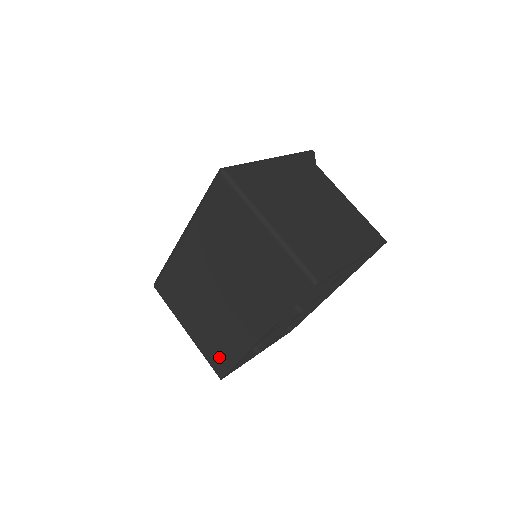
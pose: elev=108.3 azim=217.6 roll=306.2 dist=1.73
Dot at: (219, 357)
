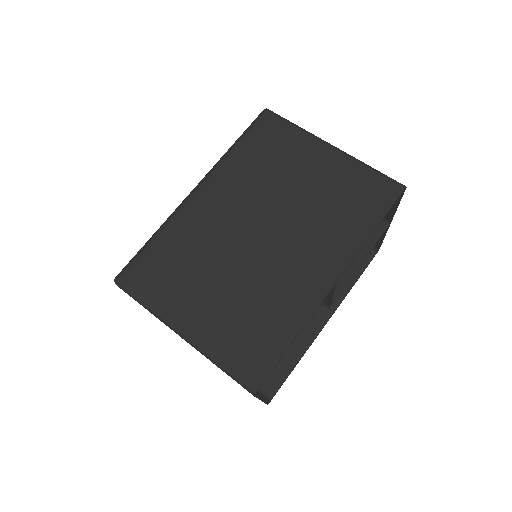
Dot at: (254, 347)
